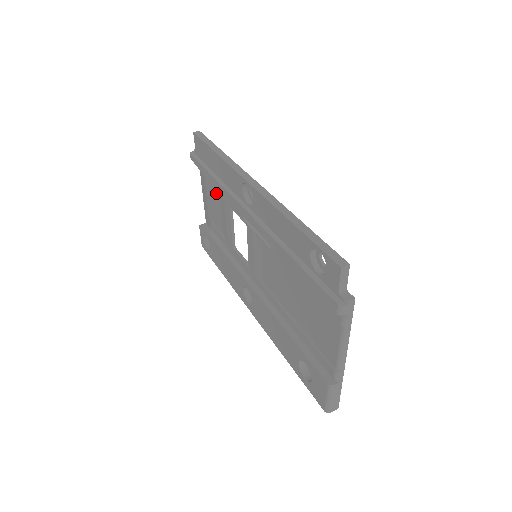
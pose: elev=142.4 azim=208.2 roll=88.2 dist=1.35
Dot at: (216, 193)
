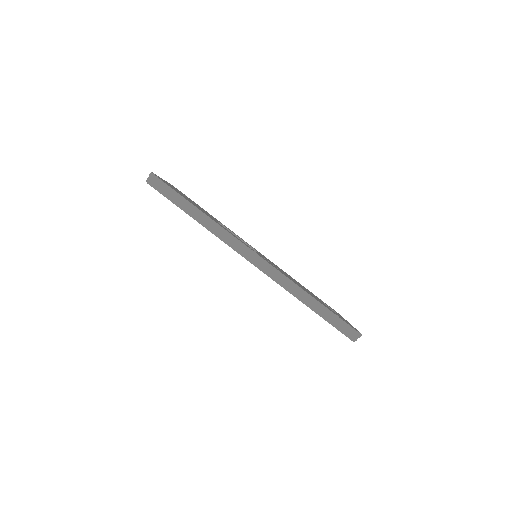
Dot at: occluded
